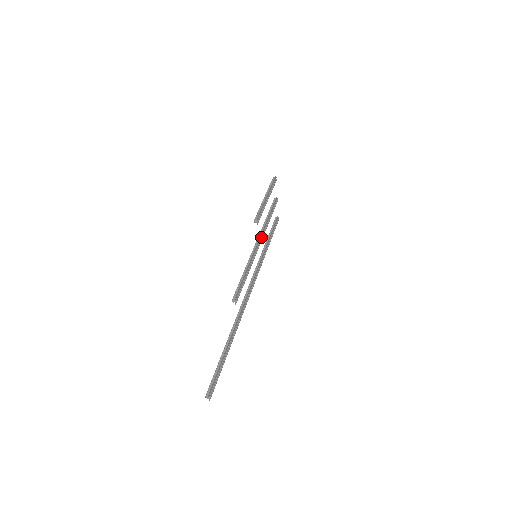
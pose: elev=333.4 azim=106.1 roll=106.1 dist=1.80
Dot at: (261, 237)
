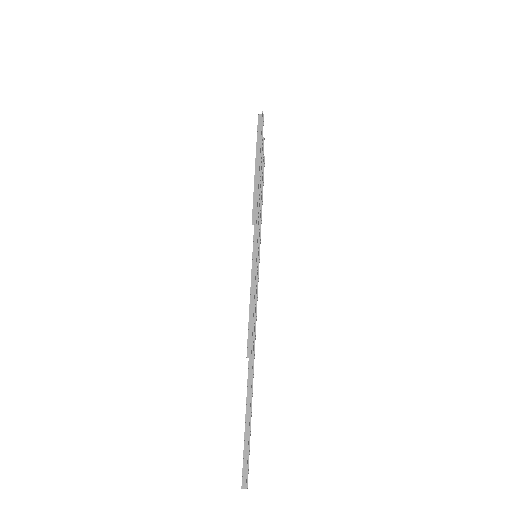
Dot at: (259, 227)
